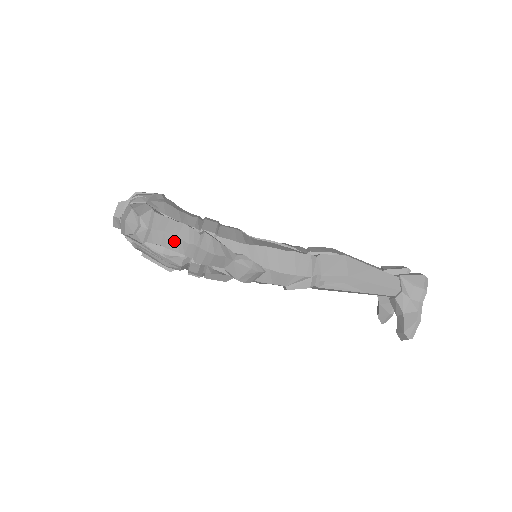
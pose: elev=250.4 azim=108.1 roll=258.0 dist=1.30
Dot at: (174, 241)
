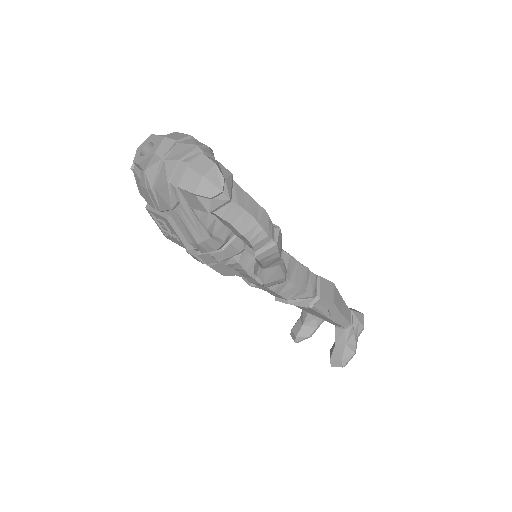
Dot at: (252, 226)
